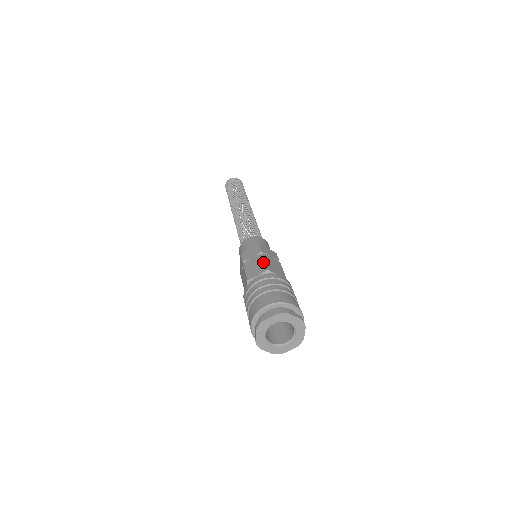
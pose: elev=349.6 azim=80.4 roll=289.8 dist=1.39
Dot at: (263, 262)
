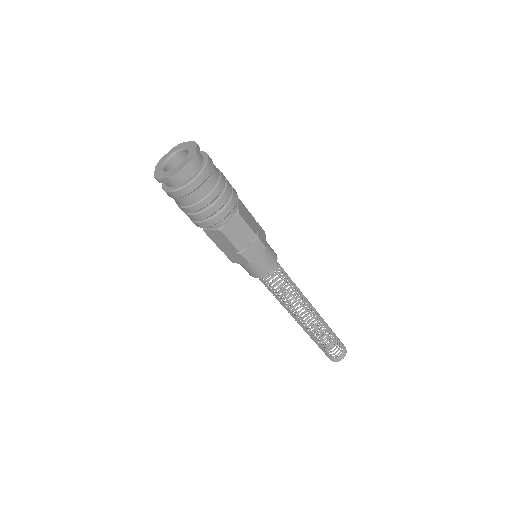
Dot at: occluded
